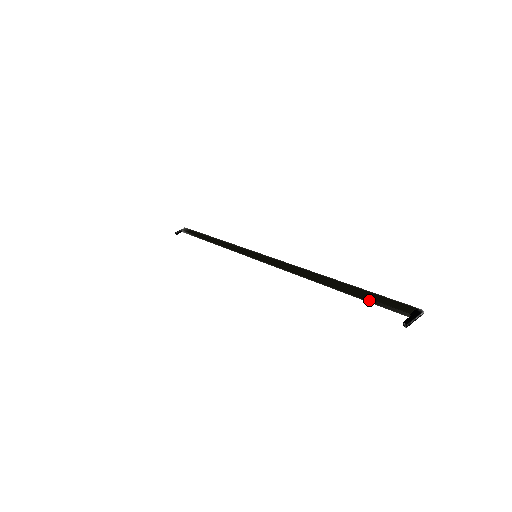
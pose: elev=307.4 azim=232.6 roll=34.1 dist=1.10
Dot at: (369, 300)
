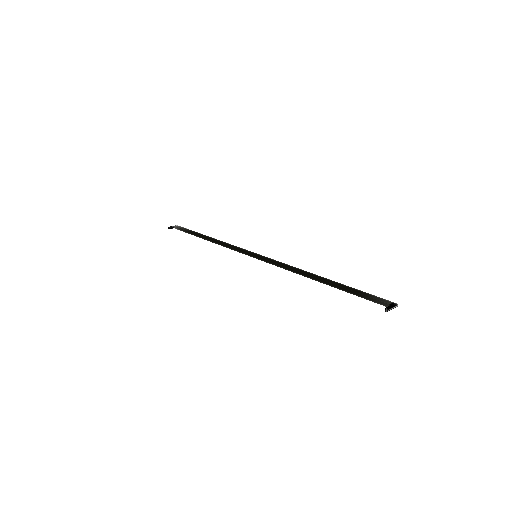
Dot at: (358, 294)
